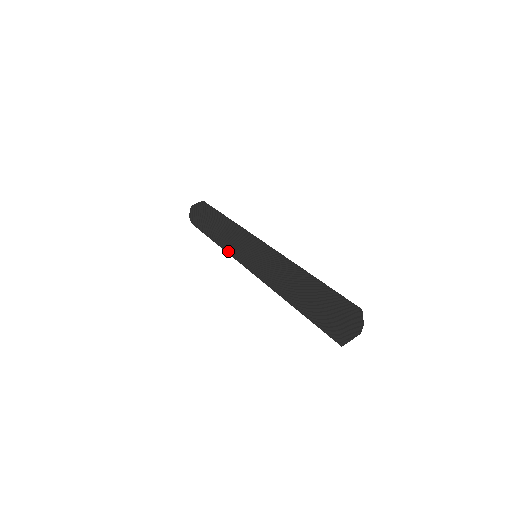
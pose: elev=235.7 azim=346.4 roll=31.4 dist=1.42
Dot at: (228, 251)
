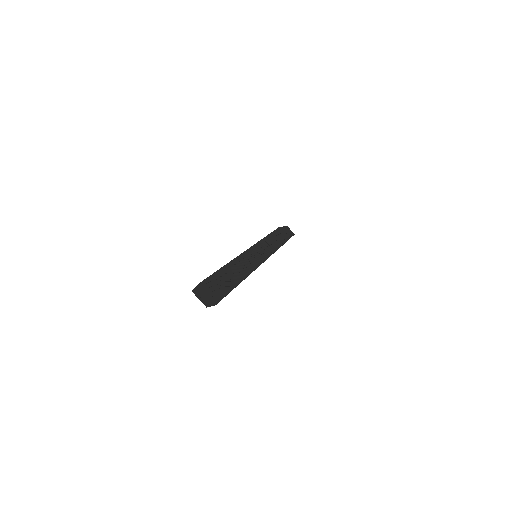
Dot at: occluded
